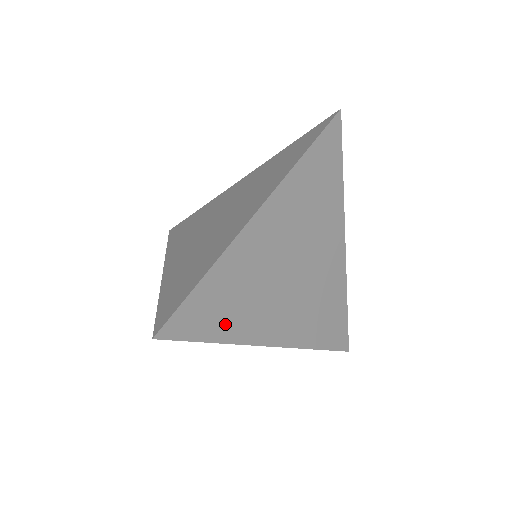
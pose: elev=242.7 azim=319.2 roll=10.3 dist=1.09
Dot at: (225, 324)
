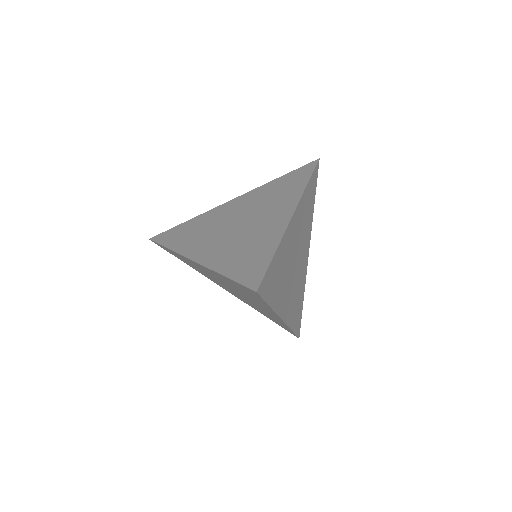
Dot at: (274, 293)
